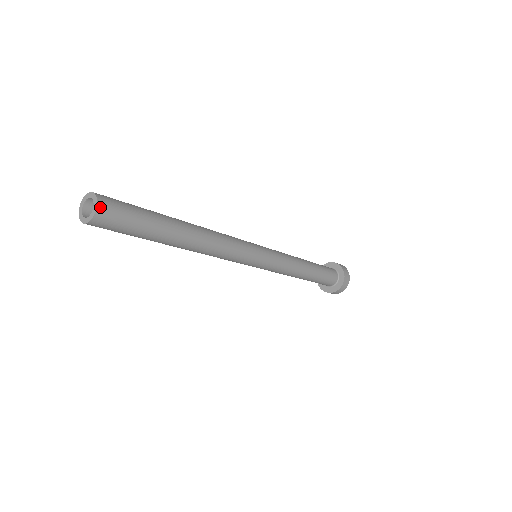
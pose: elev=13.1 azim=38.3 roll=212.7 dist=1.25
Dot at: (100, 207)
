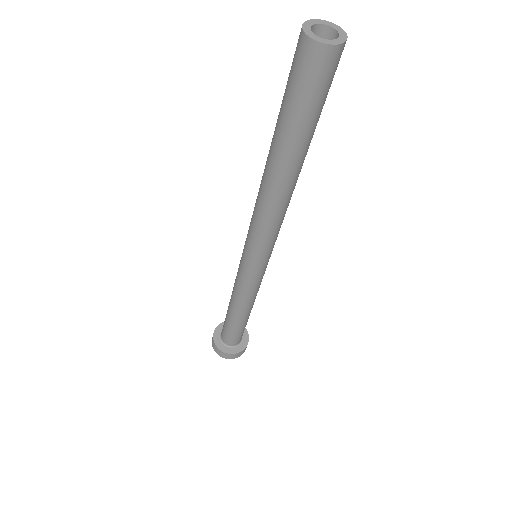
Dot at: (343, 46)
